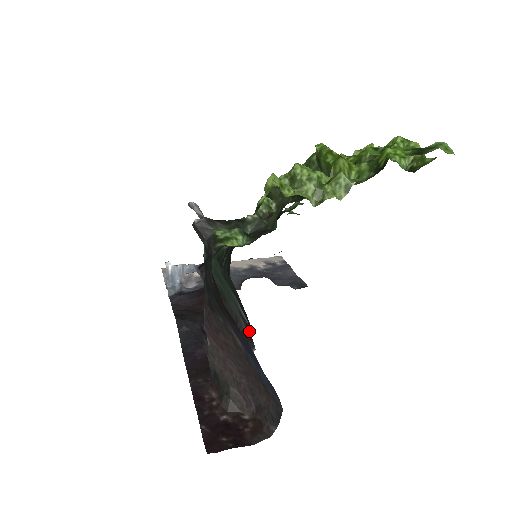
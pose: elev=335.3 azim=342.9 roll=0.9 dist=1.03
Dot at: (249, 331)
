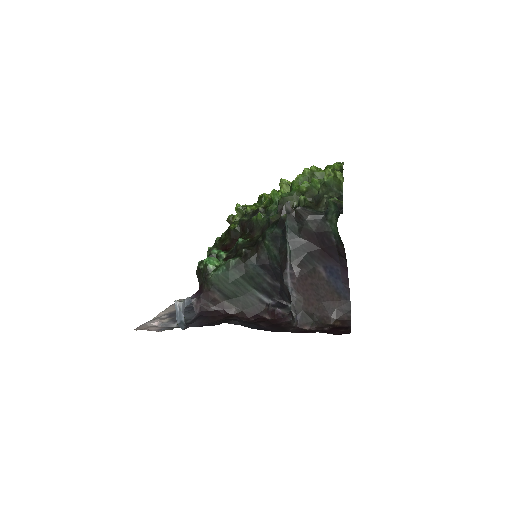
Dot at: (277, 300)
